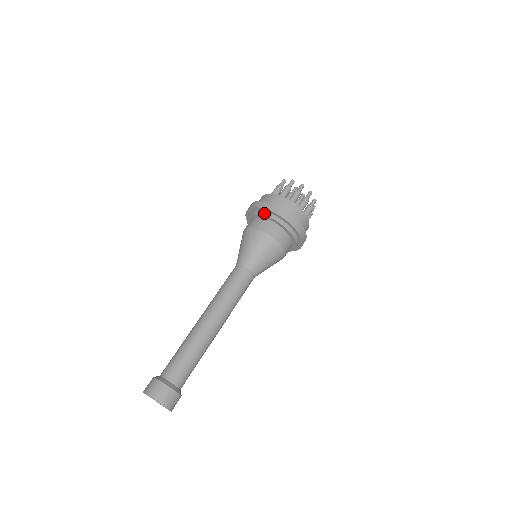
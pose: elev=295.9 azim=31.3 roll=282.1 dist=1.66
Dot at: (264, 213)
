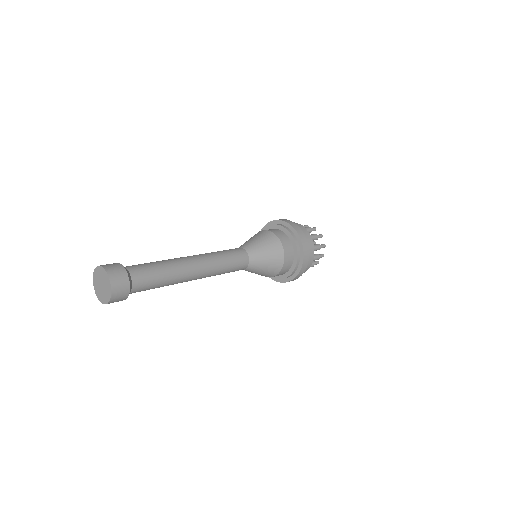
Dot at: (274, 224)
